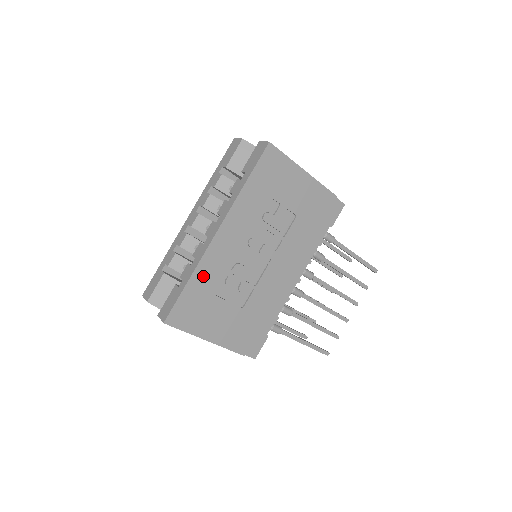
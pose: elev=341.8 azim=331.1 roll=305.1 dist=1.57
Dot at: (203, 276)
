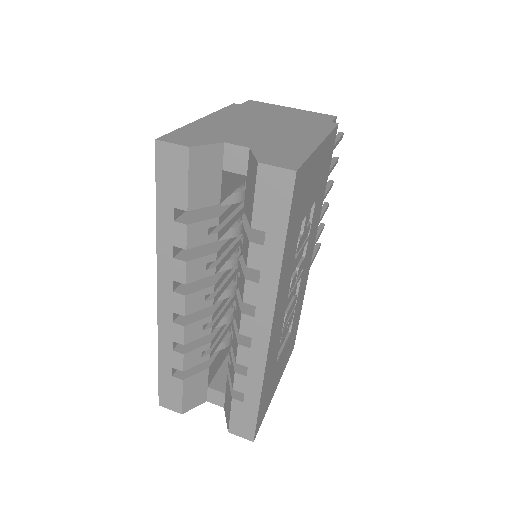
Dot at: (268, 373)
